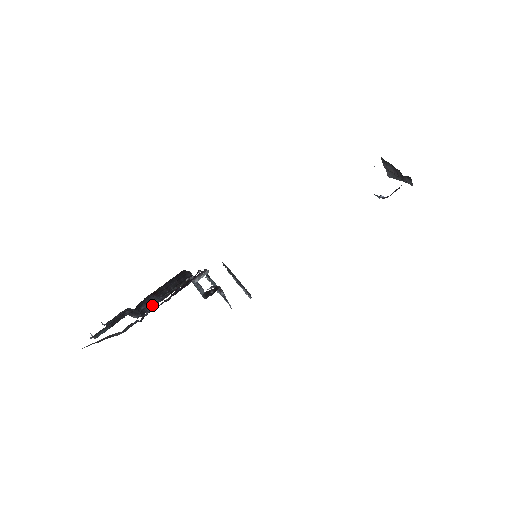
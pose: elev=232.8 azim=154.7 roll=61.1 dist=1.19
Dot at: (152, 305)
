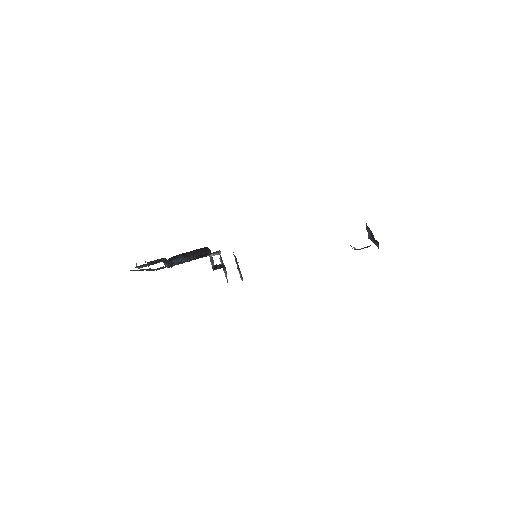
Dot at: occluded
